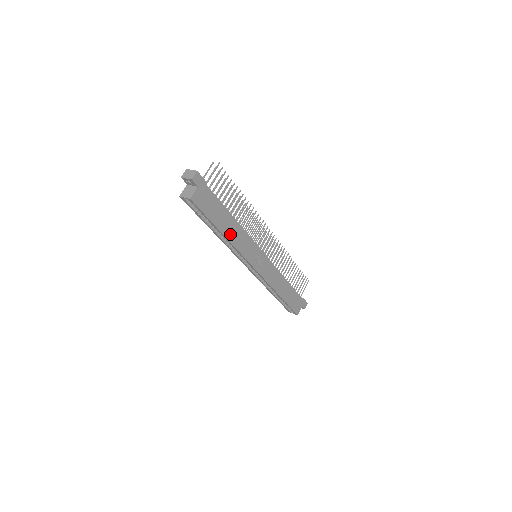
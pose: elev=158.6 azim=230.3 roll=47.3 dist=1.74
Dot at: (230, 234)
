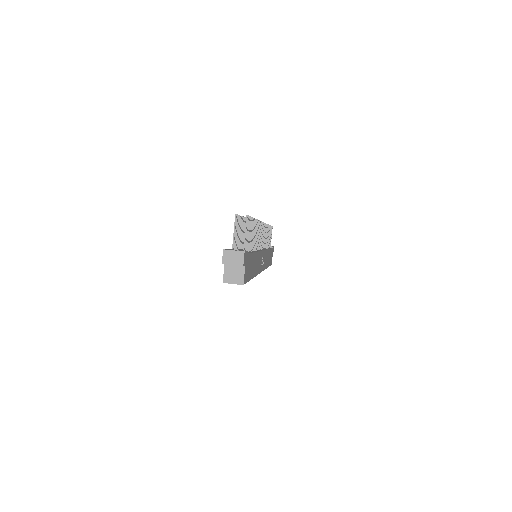
Dot at: (255, 270)
